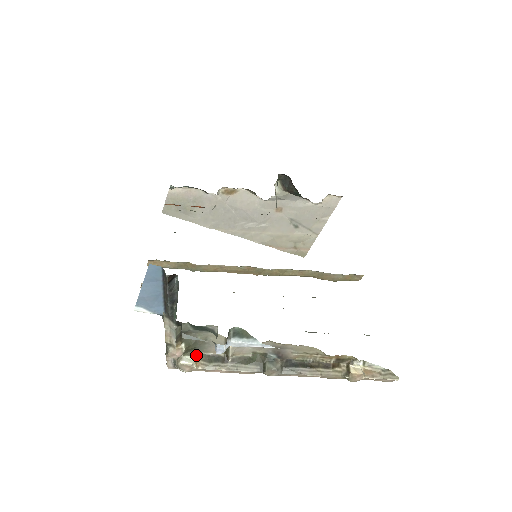
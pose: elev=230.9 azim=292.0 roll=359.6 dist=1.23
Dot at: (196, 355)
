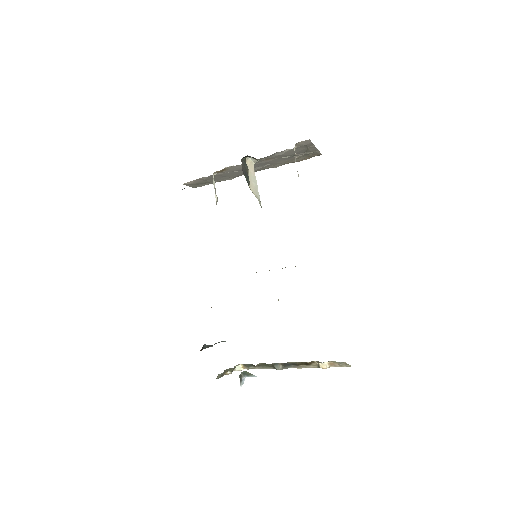
Dot at: (241, 364)
